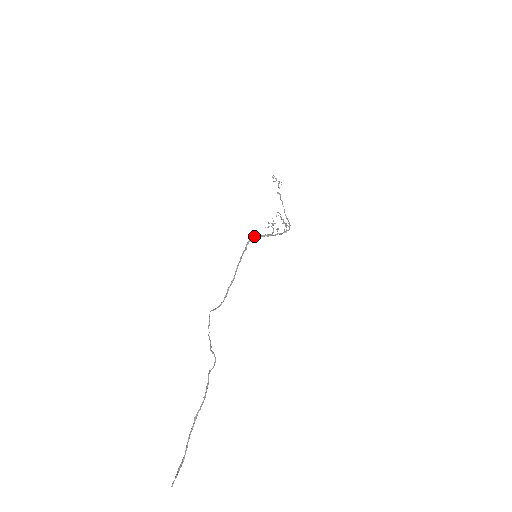
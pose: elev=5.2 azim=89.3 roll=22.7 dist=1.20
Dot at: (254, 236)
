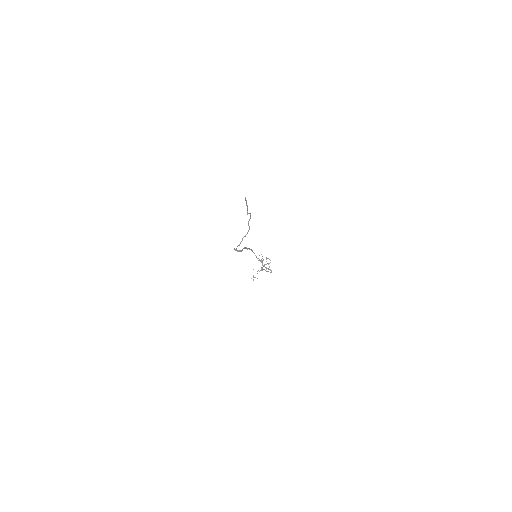
Dot at: (252, 251)
